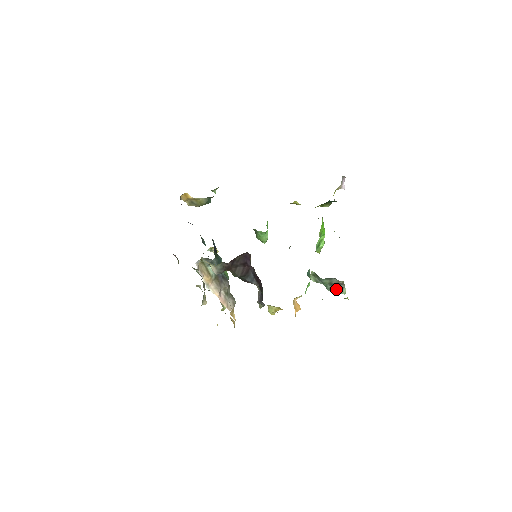
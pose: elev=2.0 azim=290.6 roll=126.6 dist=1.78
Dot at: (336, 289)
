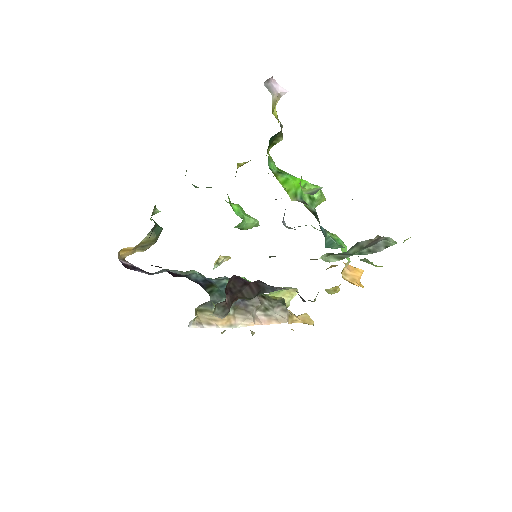
Dot at: (378, 245)
